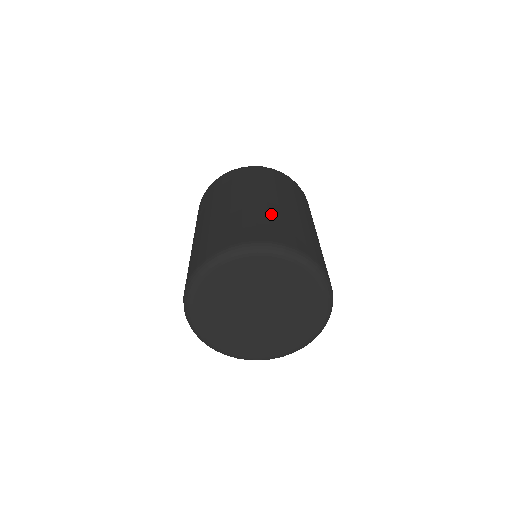
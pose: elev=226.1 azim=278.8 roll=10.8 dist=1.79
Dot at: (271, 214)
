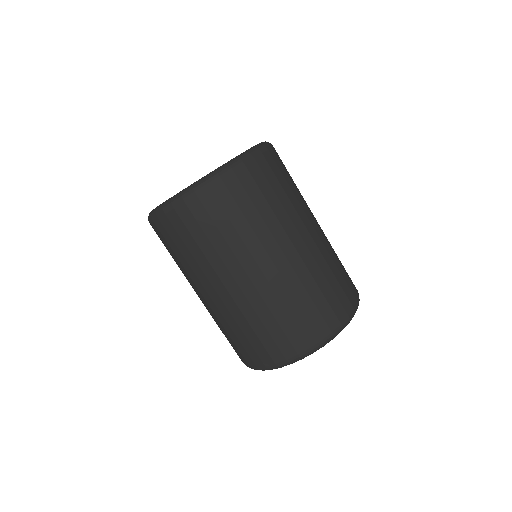
Dot at: (239, 322)
